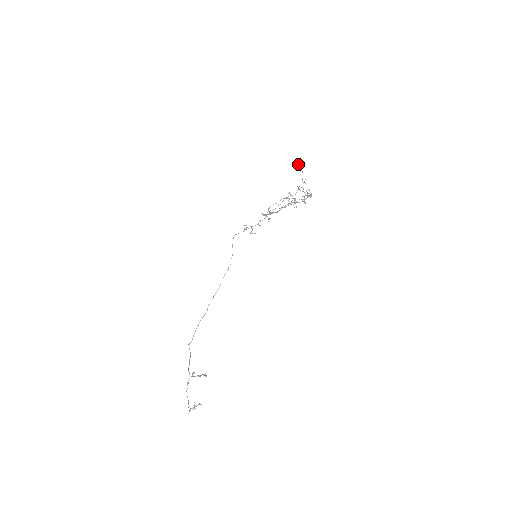
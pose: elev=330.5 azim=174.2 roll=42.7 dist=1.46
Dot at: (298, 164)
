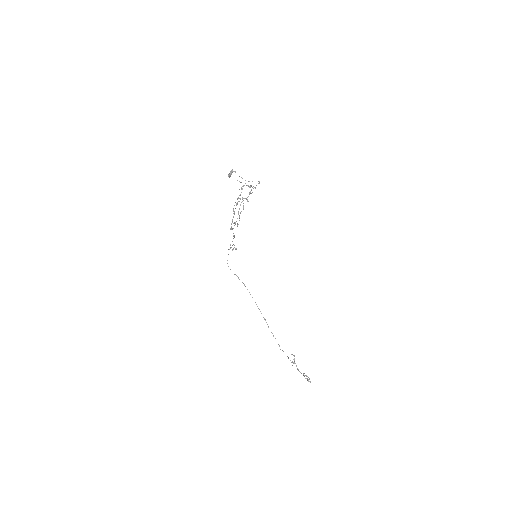
Dot at: (230, 175)
